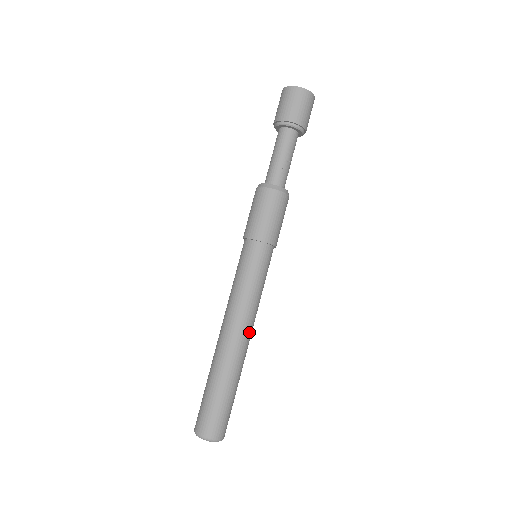
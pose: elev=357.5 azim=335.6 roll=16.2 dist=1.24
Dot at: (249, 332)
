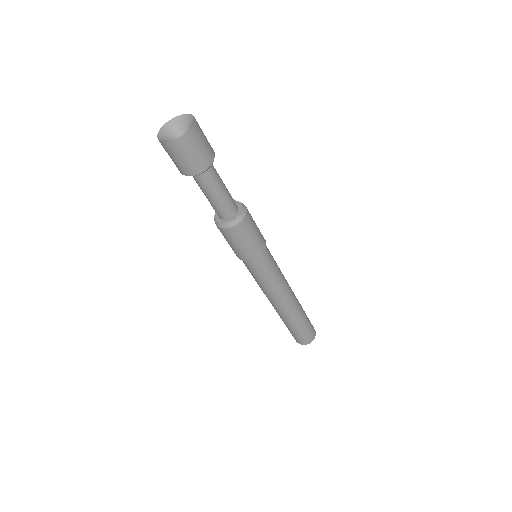
Dot at: (283, 302)
